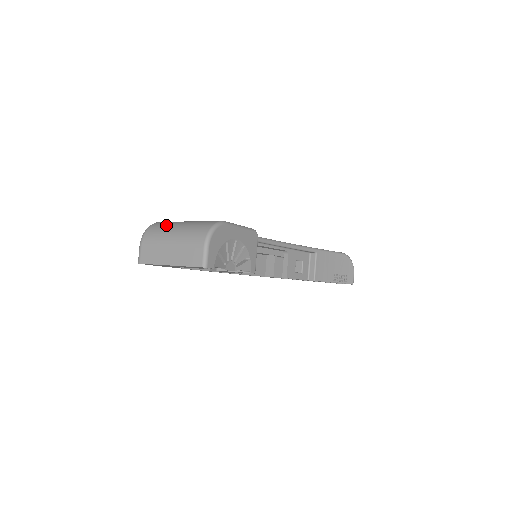
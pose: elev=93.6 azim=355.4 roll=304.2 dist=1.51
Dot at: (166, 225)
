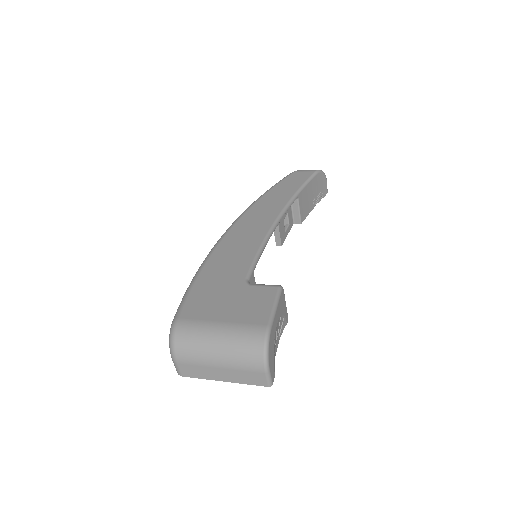
Dot at: (197, 339)
